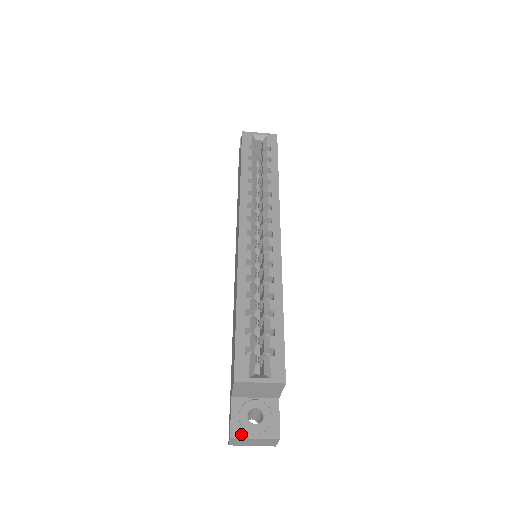
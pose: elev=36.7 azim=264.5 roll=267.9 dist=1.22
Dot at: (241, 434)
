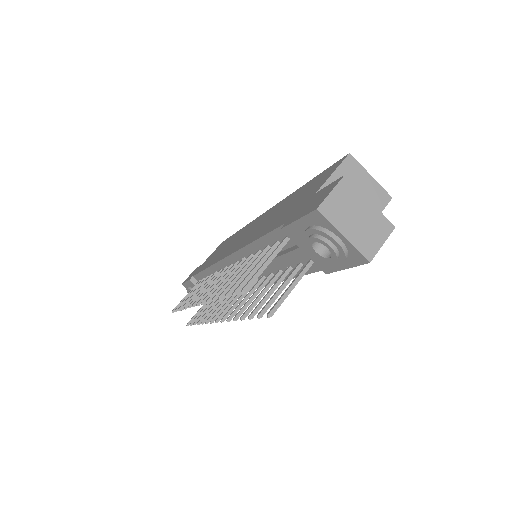
Dot at: (353, 188)
